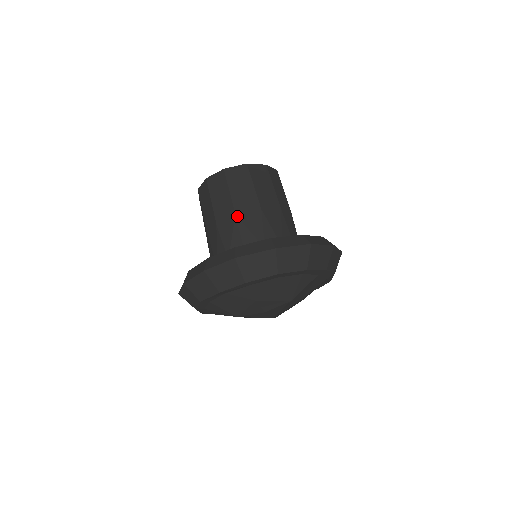
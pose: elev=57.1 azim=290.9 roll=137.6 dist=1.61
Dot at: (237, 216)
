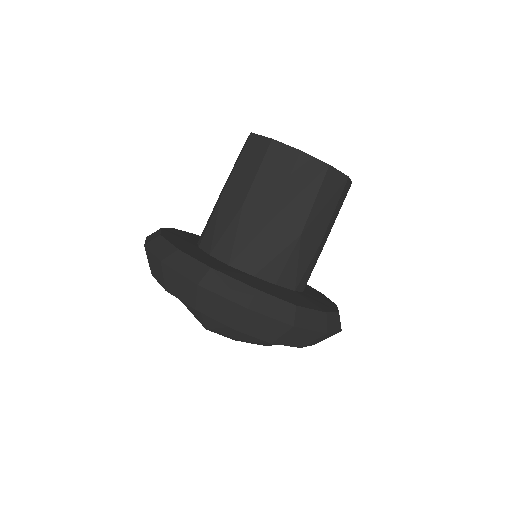
Dot at: (301, 238)
